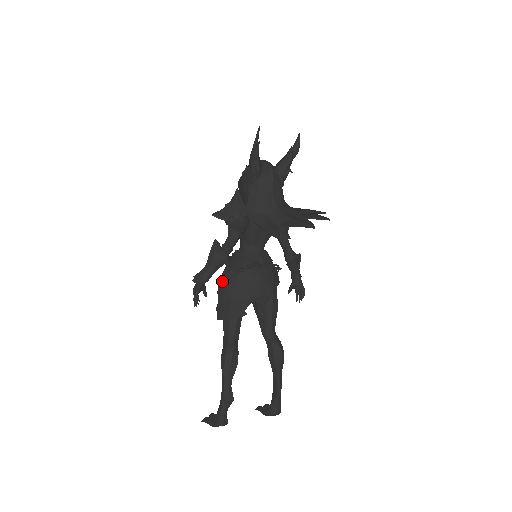
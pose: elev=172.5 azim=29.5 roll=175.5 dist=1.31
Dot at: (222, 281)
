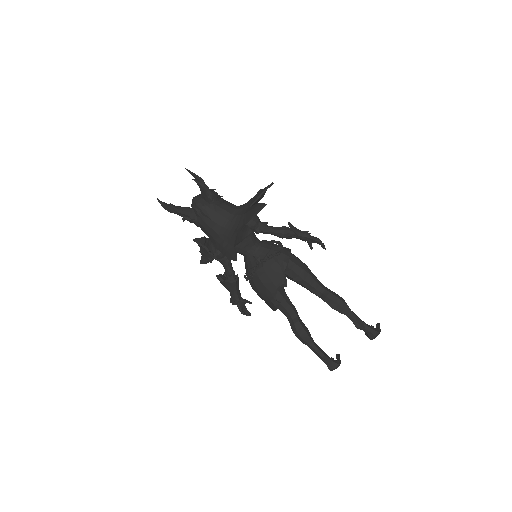
Dot at: (252, 288)
